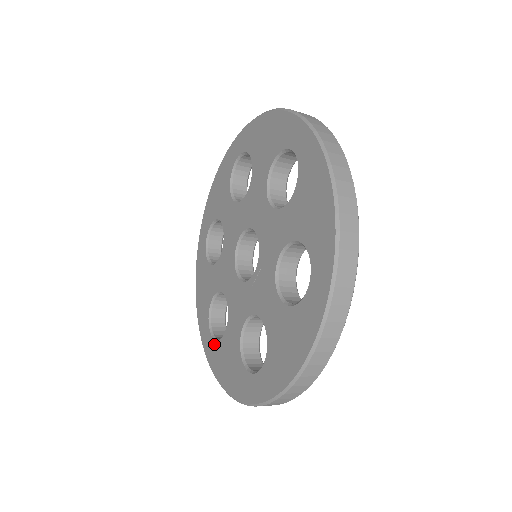
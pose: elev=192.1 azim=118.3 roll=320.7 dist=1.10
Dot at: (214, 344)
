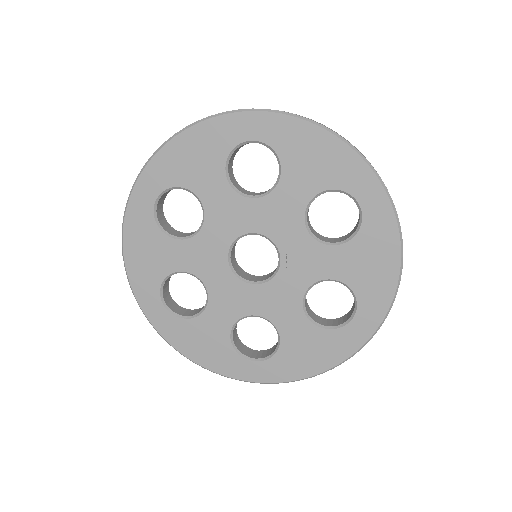
Dot at: (272, 362)
